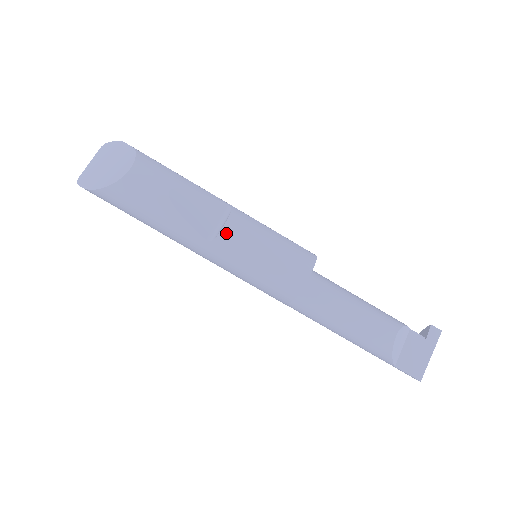
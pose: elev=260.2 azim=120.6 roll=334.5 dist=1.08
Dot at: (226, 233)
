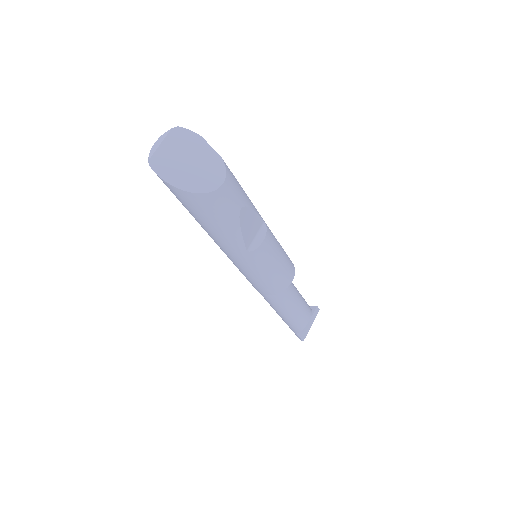
Dot at: (262, 248)
